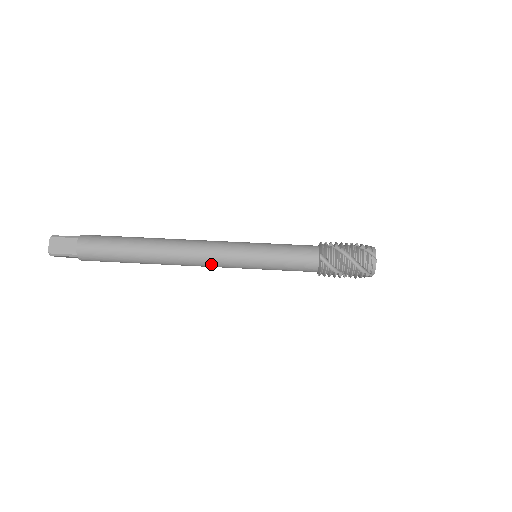
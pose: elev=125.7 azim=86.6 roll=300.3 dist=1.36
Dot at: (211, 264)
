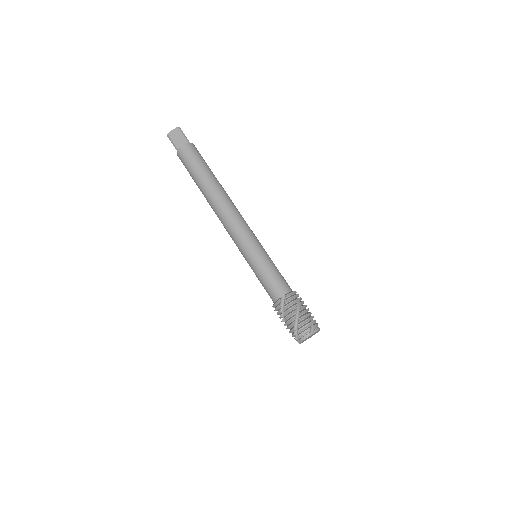
Dot at: (229, 231)
